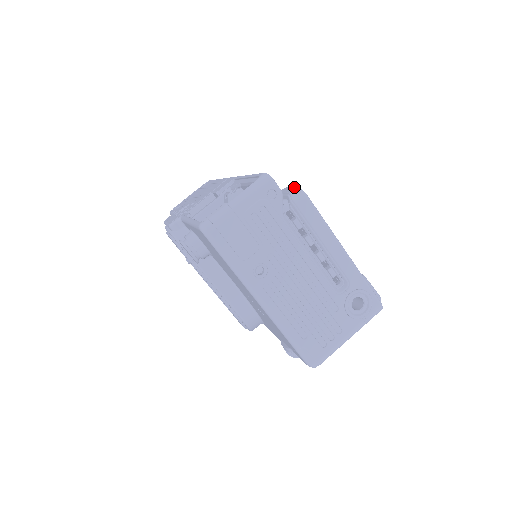
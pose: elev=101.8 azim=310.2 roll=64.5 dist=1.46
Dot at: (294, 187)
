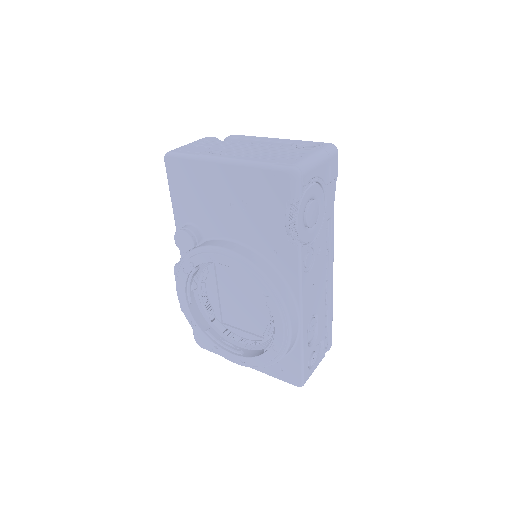
Dot at: occluded
